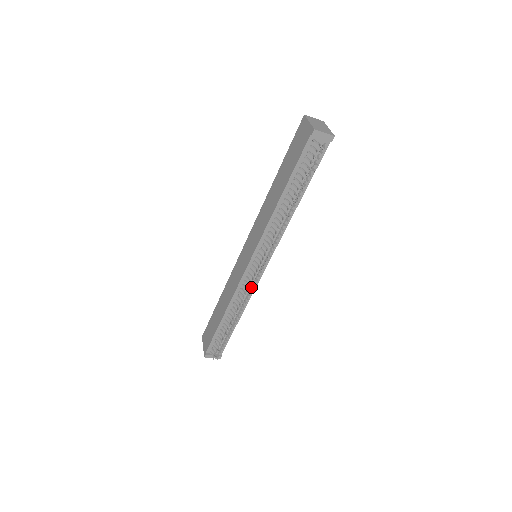
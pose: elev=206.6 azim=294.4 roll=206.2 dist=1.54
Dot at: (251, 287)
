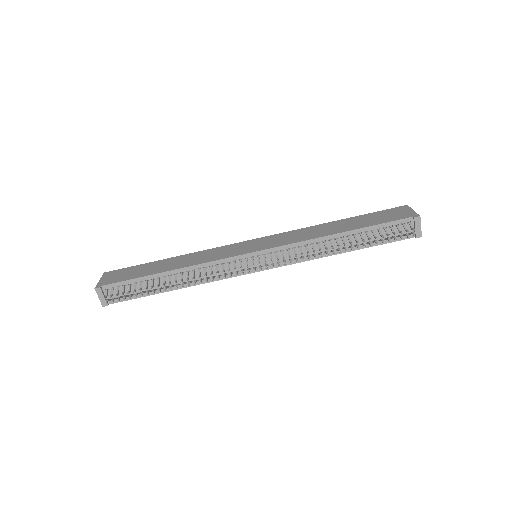
Dot at: (226, 273)
